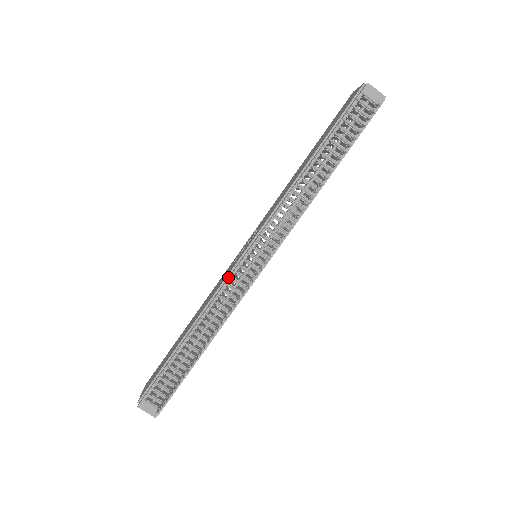
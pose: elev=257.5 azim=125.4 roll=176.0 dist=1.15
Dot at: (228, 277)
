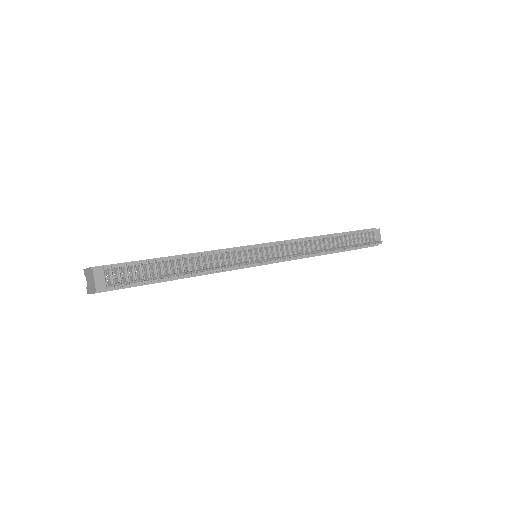
Dot at: (238, 248)
